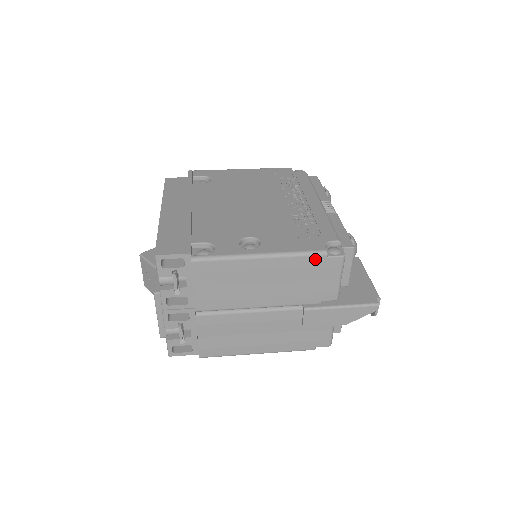
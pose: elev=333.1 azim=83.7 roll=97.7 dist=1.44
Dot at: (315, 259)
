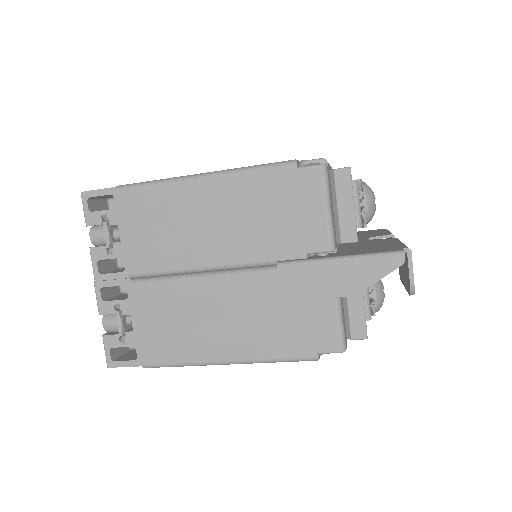
Dot at: (279, 173)
